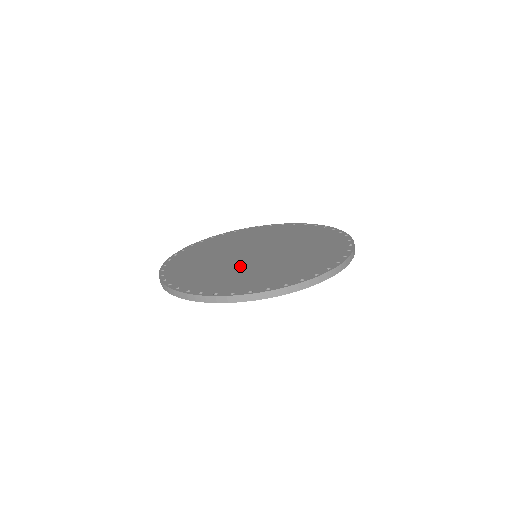
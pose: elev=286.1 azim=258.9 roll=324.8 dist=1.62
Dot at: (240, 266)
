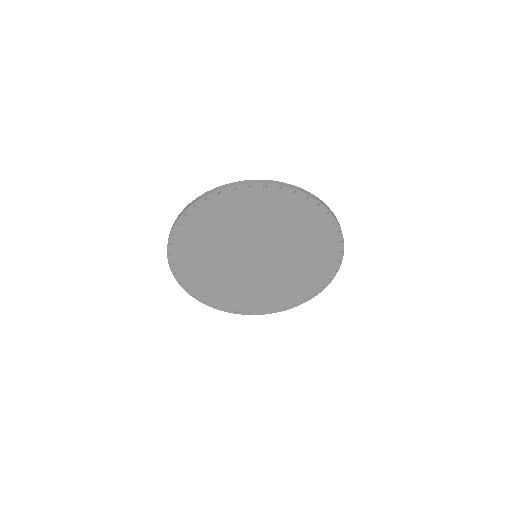
Dot at: (270, 278)
